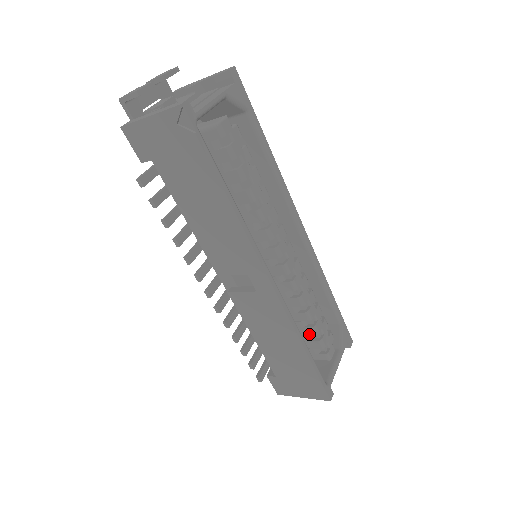
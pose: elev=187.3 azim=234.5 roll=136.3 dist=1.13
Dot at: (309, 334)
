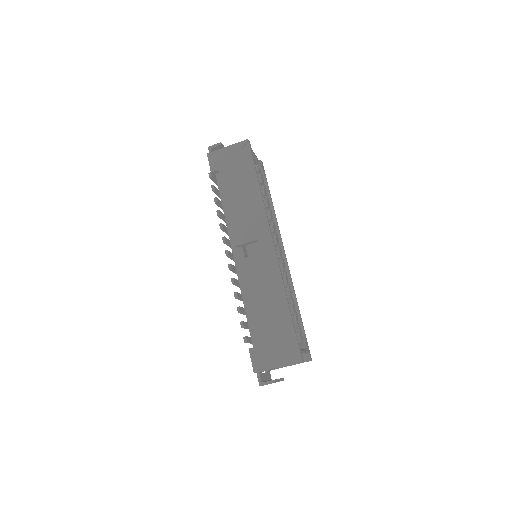
Dot at: occluded
